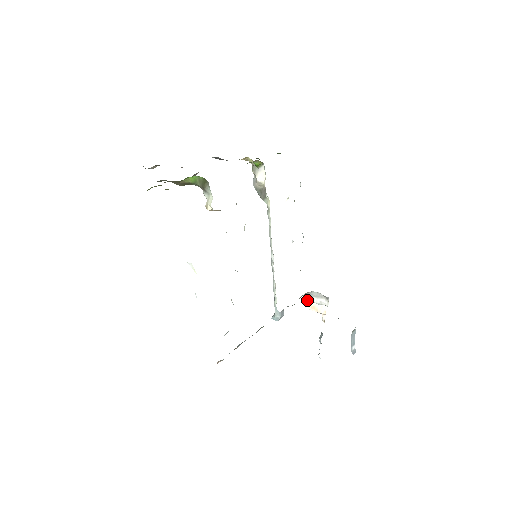
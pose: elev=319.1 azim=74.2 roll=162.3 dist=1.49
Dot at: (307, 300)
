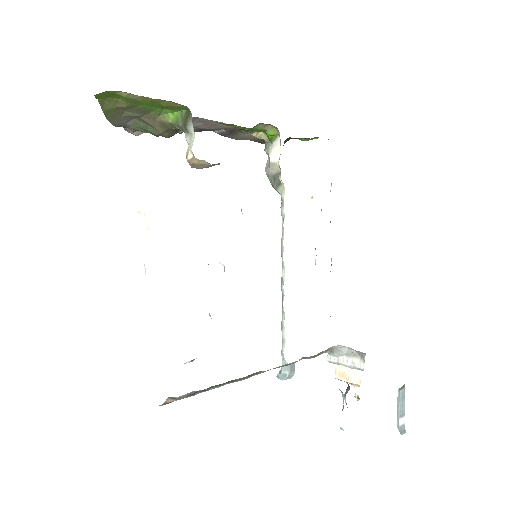
Dot at: (333, 361)
